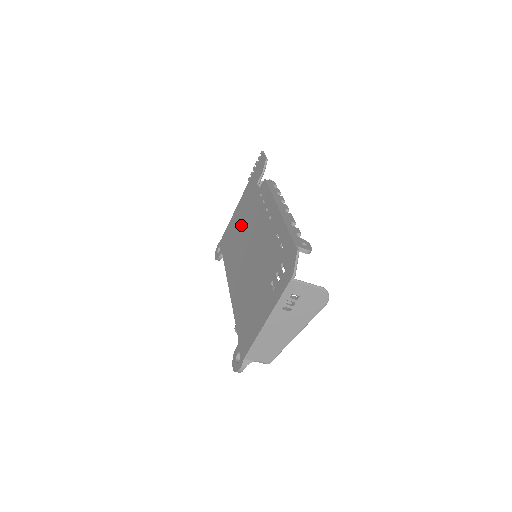
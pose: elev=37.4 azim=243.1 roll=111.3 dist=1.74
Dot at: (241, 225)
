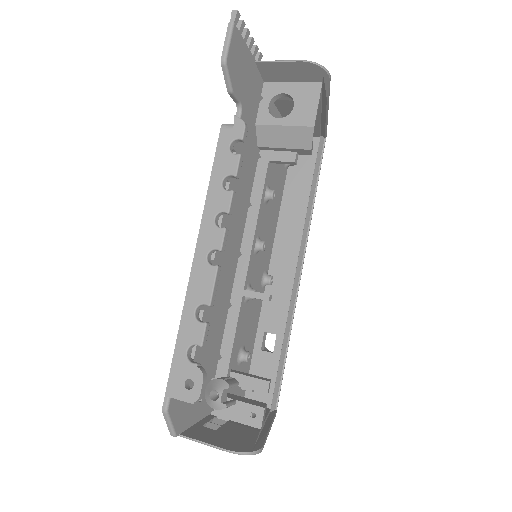
Dot at: occluded
